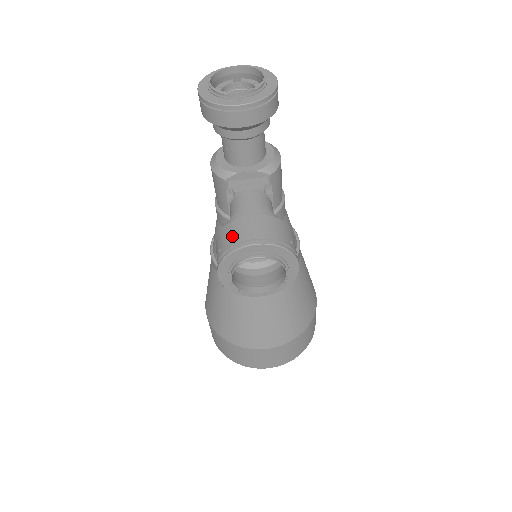
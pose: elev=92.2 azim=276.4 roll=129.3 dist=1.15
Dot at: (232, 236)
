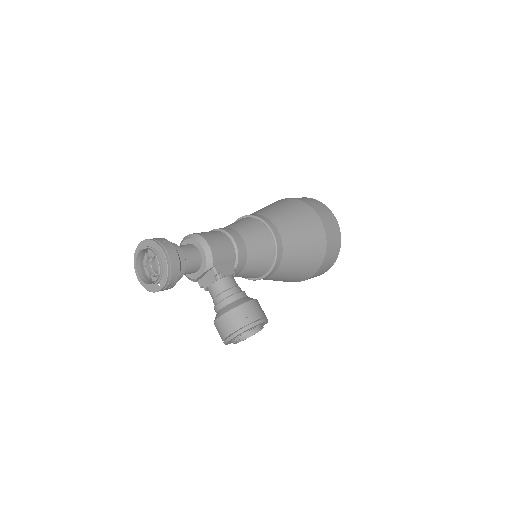
Dot at: (219, 334)
